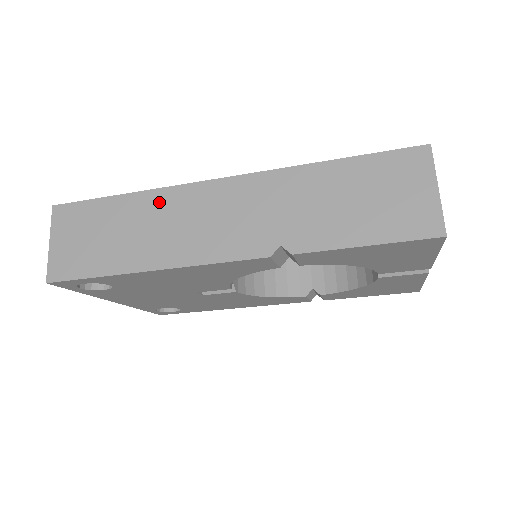
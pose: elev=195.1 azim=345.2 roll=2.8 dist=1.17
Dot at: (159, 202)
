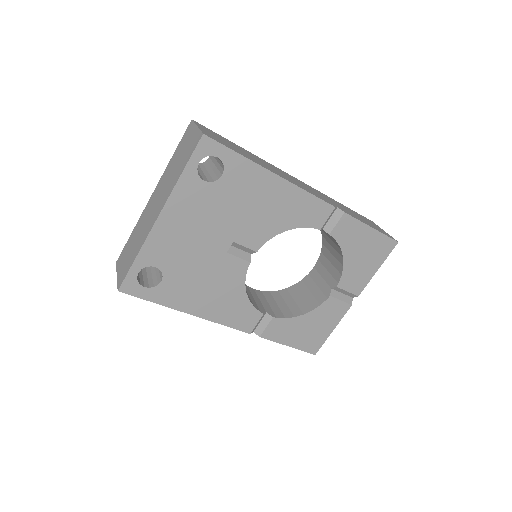
Dot at: (265, 161)
